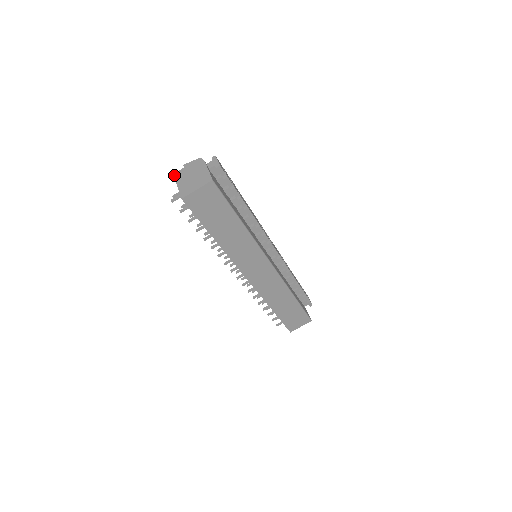
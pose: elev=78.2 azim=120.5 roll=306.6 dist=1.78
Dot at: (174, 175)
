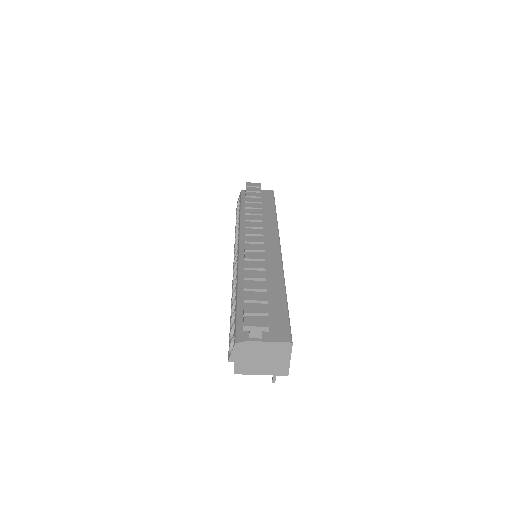
Dot at: occluded
